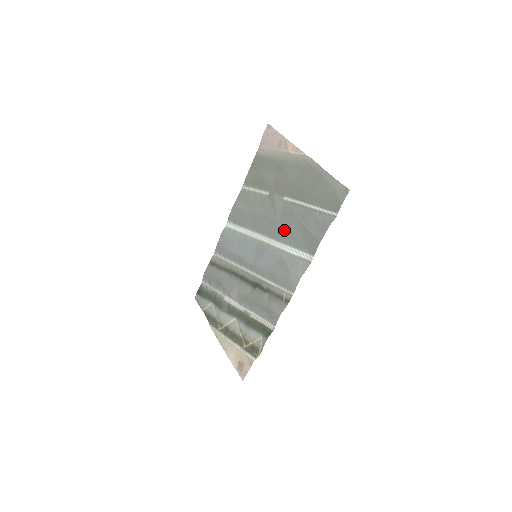
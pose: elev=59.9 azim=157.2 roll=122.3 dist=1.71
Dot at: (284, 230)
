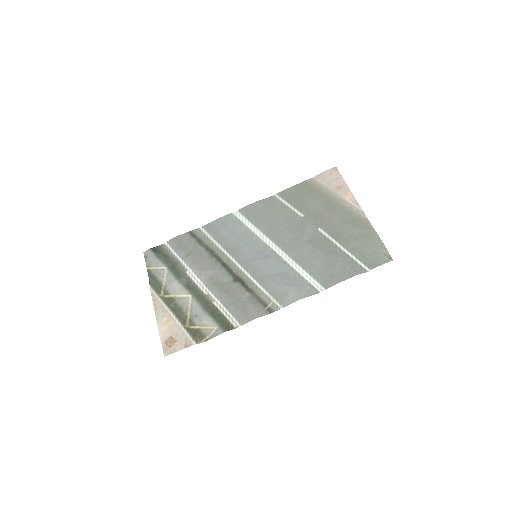
Dot at: (304, 252)
